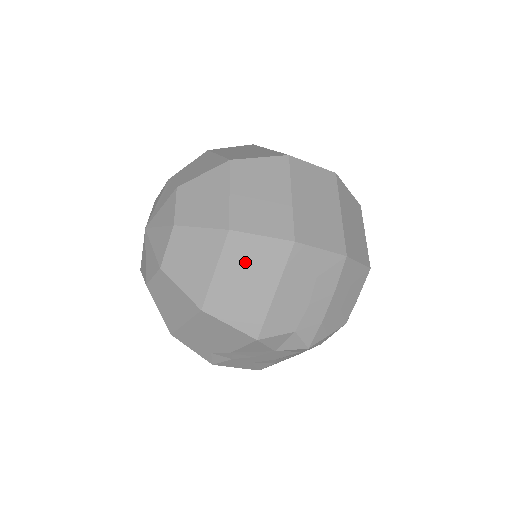
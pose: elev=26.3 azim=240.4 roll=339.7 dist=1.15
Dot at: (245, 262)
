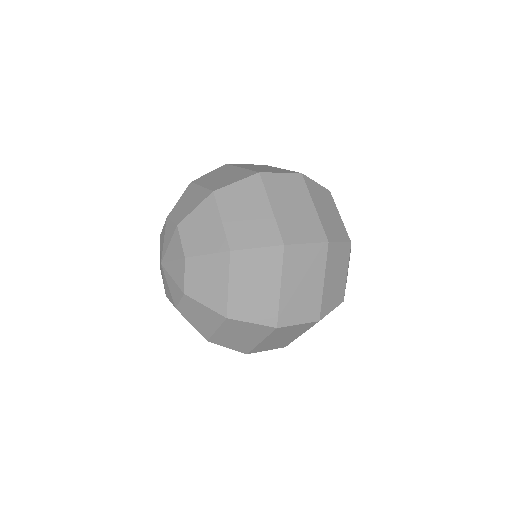
Dot at: occluded
